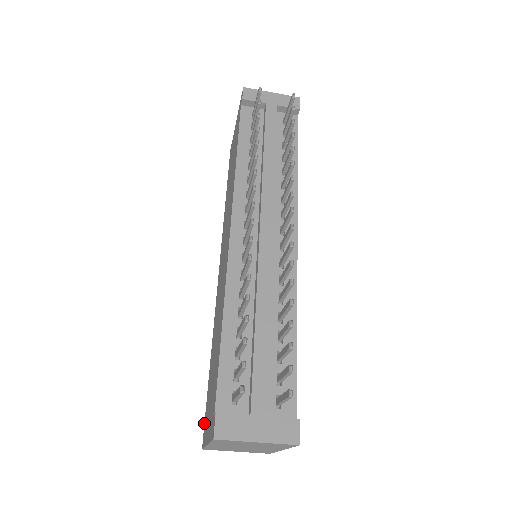
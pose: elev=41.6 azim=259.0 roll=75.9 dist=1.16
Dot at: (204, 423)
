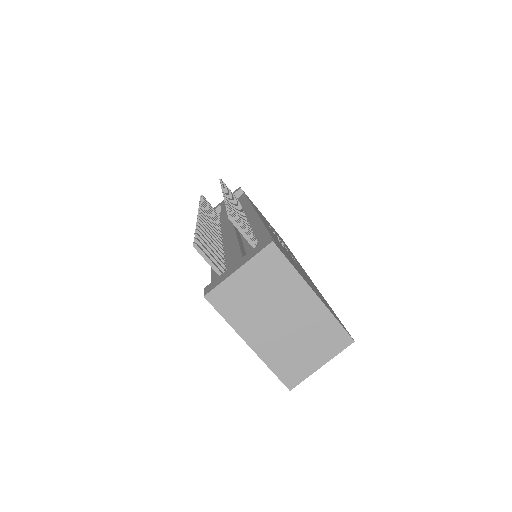
Dot at: occluded
